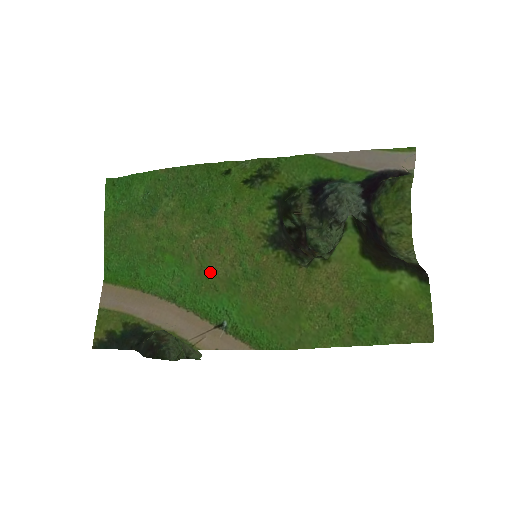
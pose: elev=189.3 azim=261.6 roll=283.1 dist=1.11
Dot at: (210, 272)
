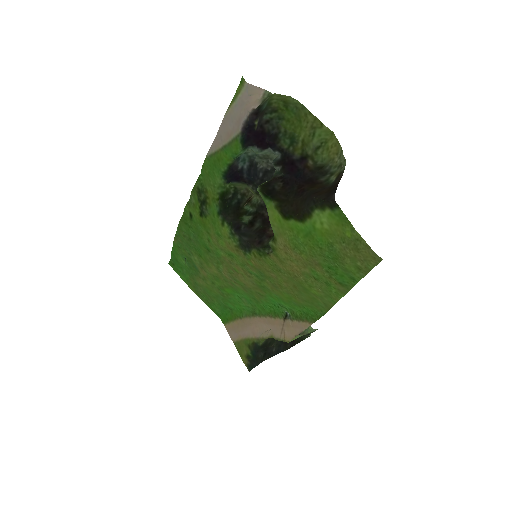
Dot at: (247, 287)
